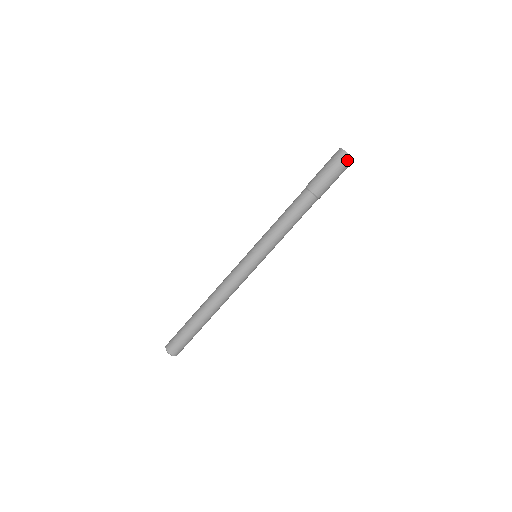
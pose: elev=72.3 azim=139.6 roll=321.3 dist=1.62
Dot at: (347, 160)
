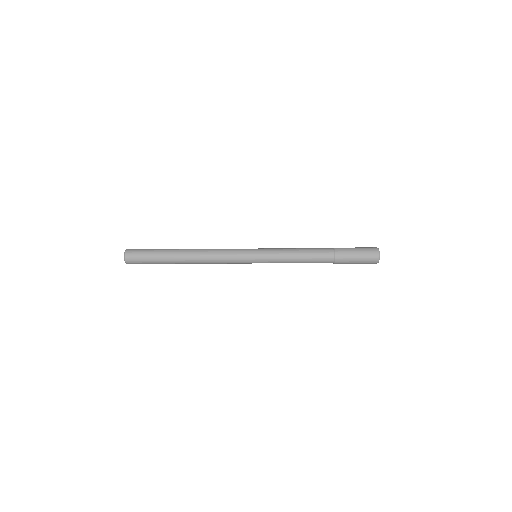
Dot at: (375, 262)
